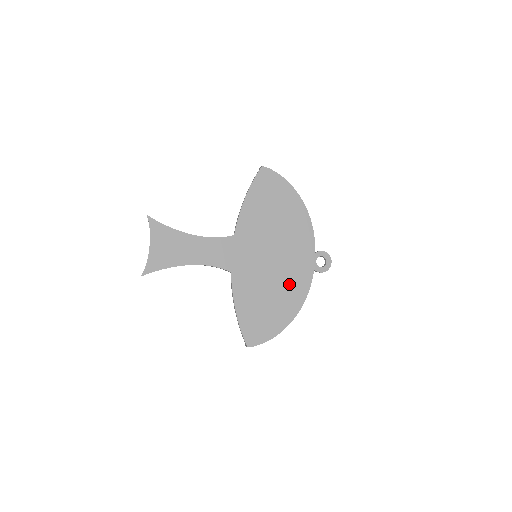
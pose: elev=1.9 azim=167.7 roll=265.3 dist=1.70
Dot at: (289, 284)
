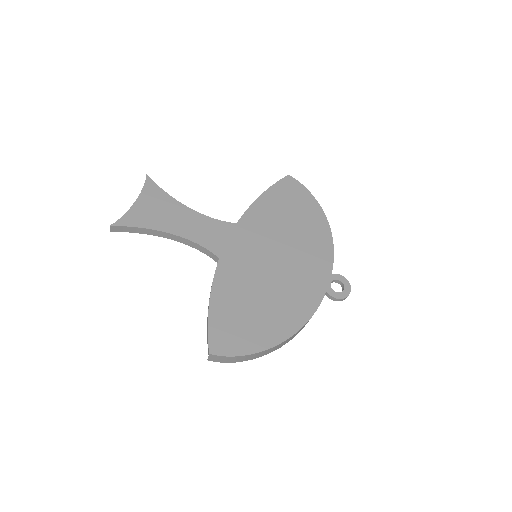
Dot at: (289, 296)
